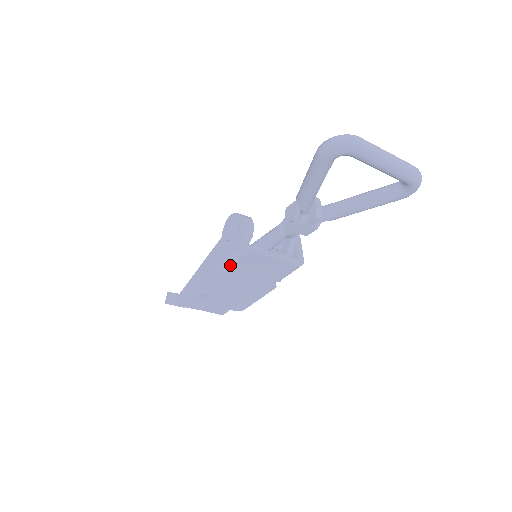
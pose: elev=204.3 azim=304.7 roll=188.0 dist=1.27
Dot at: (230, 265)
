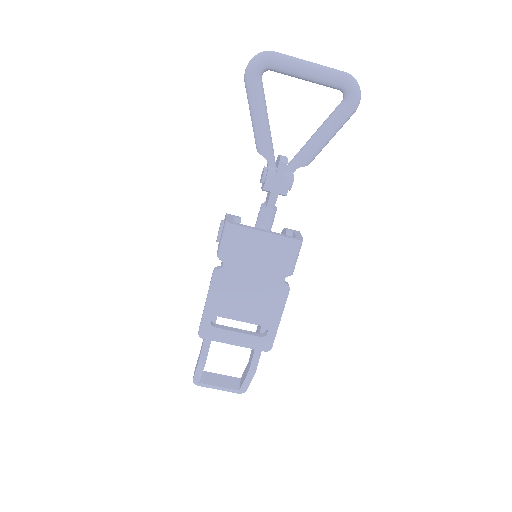
Dot at: (223, 255)
